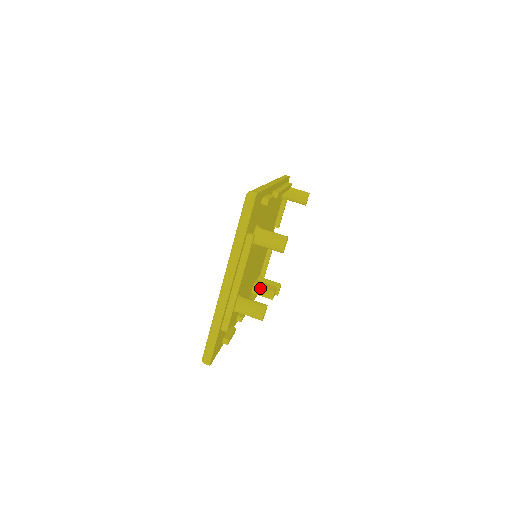
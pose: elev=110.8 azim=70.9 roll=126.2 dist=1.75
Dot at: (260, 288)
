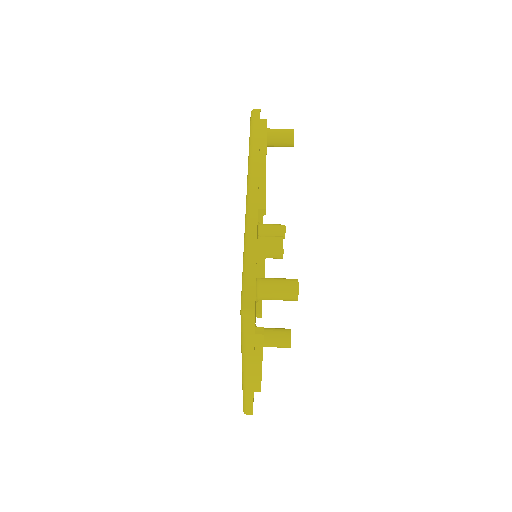
Dot at: (266, 253)
